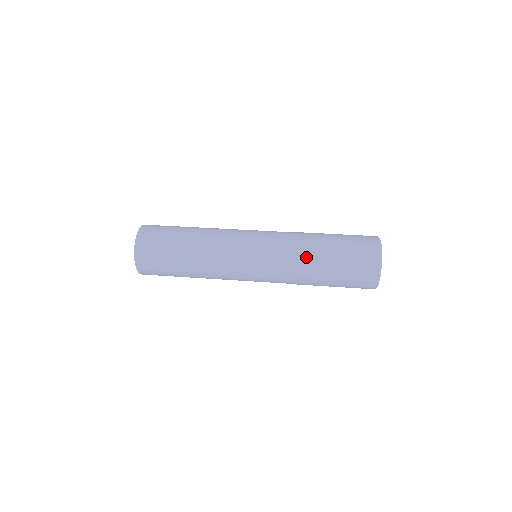
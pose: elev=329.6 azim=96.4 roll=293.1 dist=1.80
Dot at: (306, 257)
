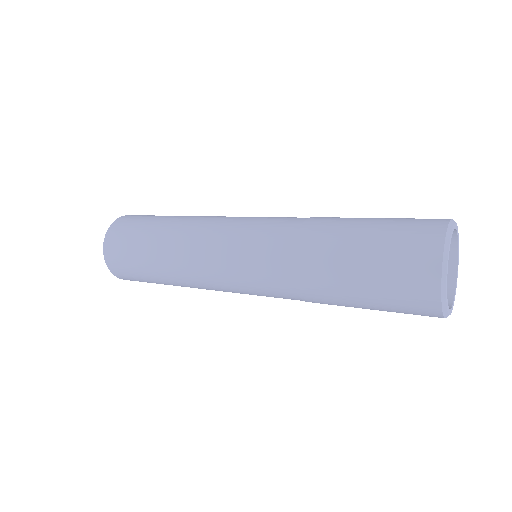
Dot at: (327, 217)
